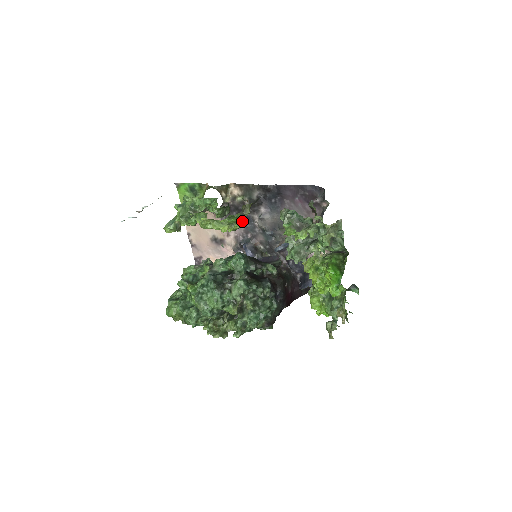
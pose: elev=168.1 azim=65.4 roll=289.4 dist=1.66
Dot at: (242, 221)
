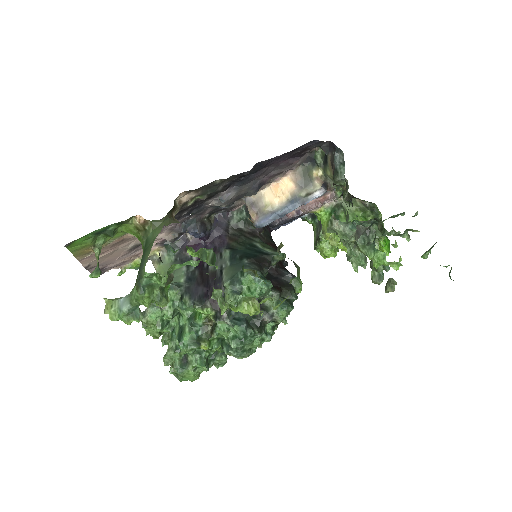
Dot at: occluded
